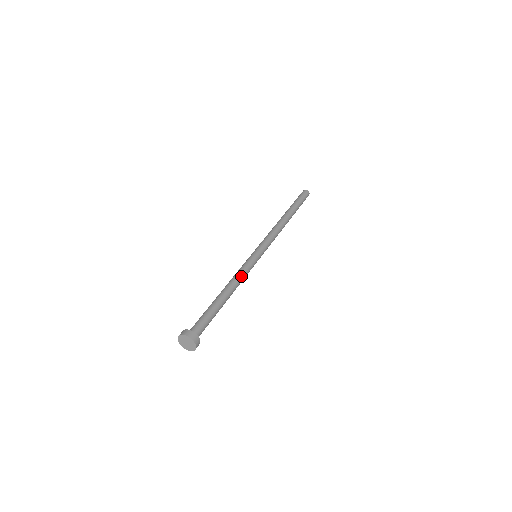
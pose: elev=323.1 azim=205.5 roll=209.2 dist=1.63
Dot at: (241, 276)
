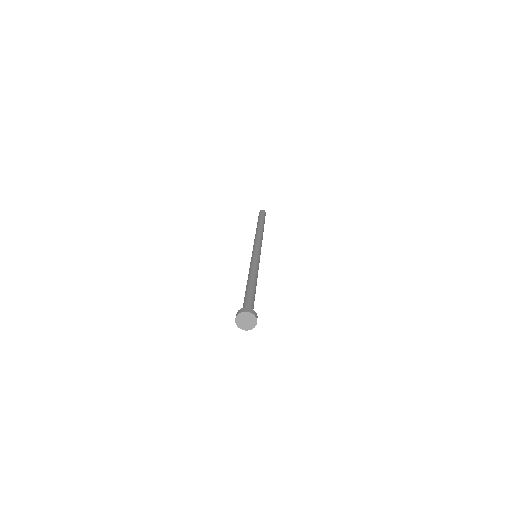
Dot at: (257, 269)
